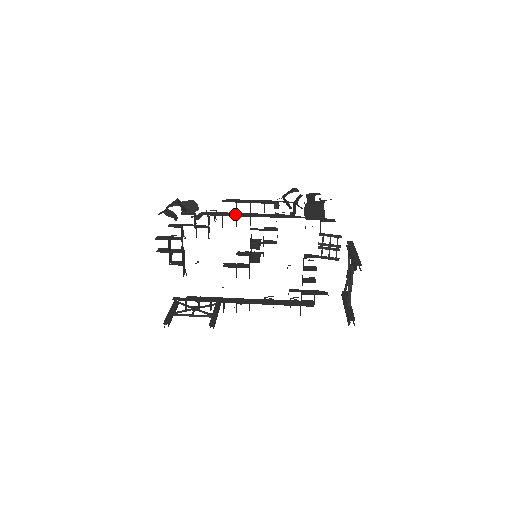
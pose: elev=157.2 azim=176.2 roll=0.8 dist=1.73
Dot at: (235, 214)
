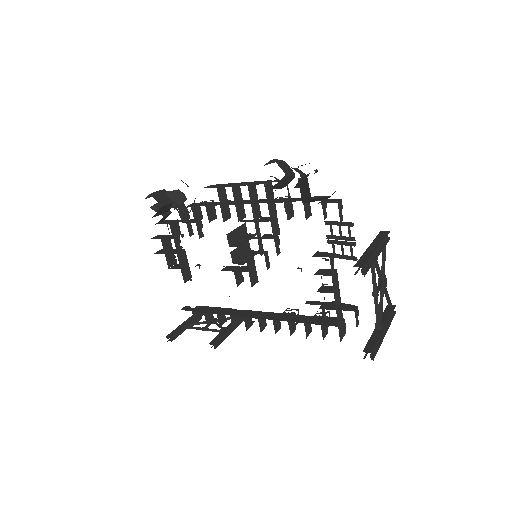
Dot at: (223, 203)
